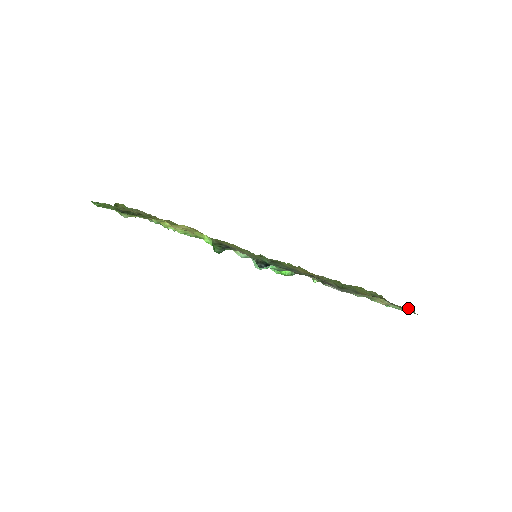
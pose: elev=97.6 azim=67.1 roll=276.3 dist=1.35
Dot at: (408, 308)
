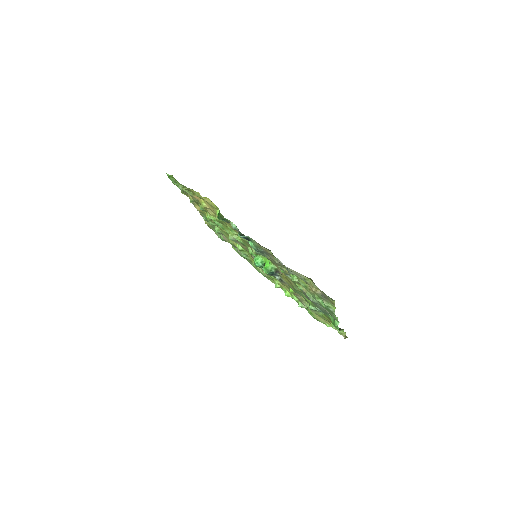
Dot at: occluded
